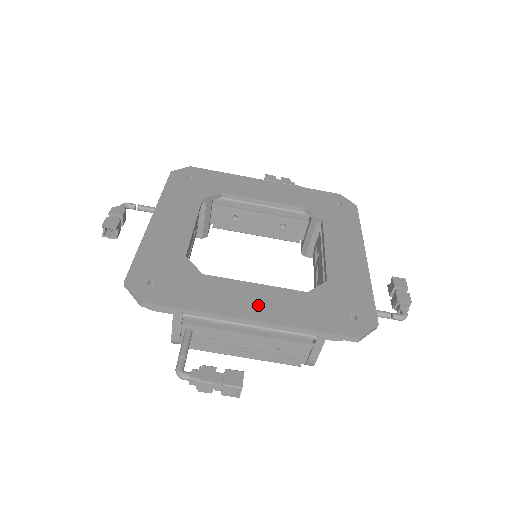
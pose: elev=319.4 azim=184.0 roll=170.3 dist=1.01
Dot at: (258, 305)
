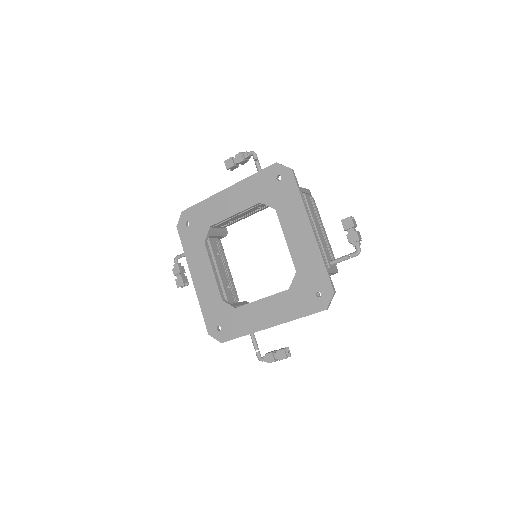
Dot at: (269, 315)
